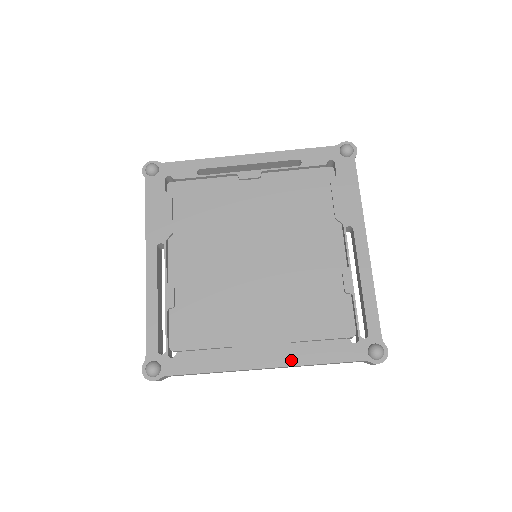
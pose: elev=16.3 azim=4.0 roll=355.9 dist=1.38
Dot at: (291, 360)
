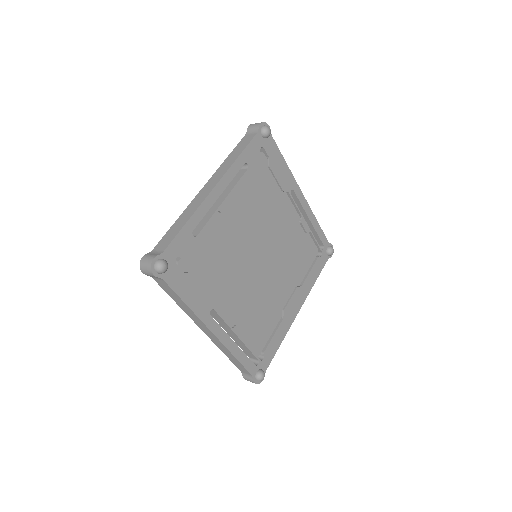
Dot at: (306, 294)
